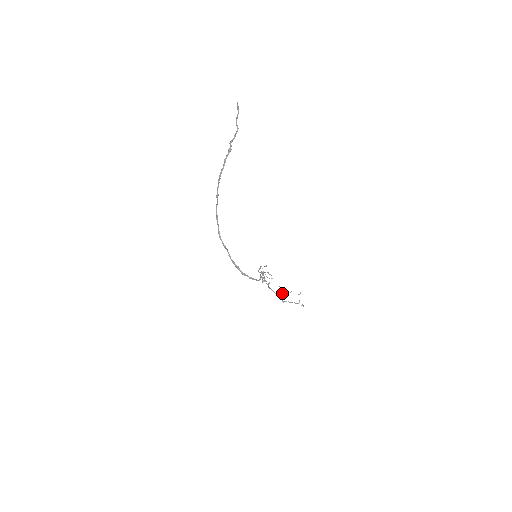
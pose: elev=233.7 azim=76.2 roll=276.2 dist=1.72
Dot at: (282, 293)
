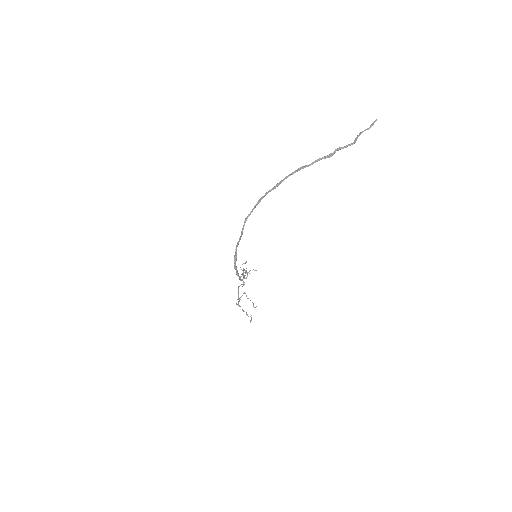
Dot at: occluded
